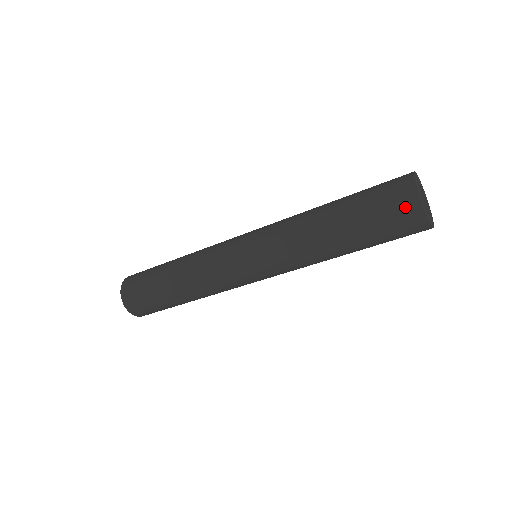
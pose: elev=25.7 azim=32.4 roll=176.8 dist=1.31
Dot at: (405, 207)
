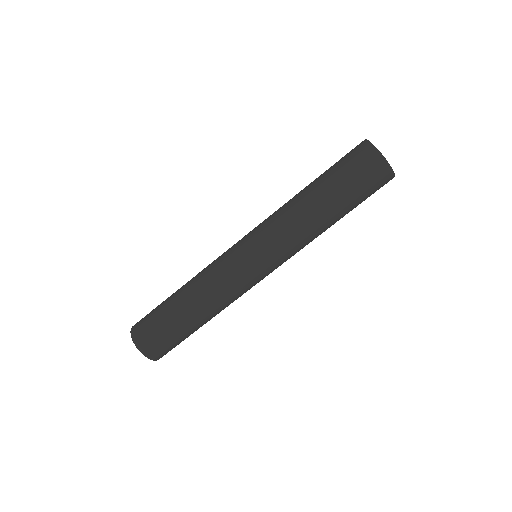
Dot at: (370, 161)
